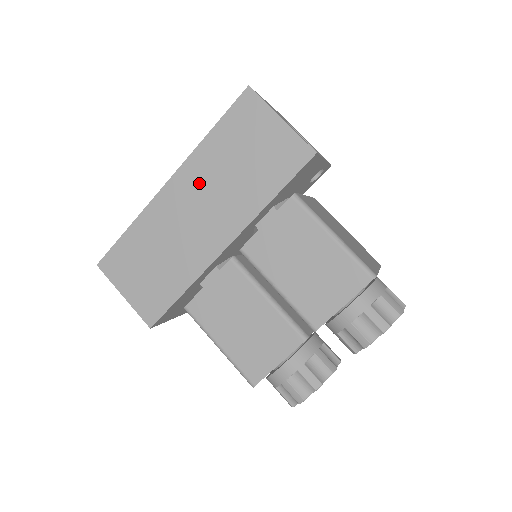
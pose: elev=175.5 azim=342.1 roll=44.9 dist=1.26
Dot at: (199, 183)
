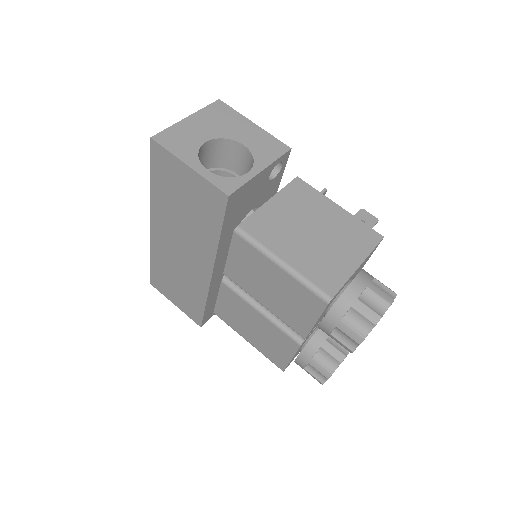
Dot at: (168, 226)
